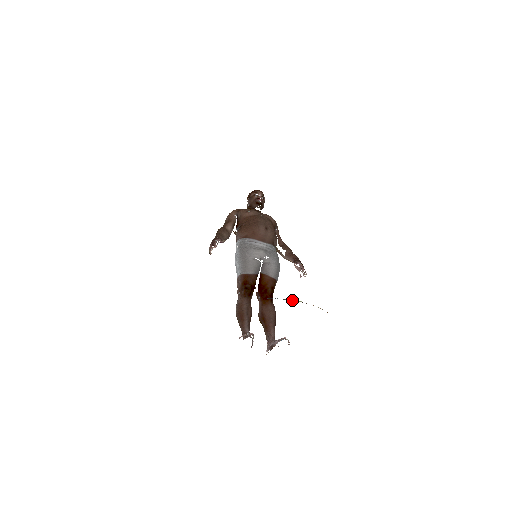
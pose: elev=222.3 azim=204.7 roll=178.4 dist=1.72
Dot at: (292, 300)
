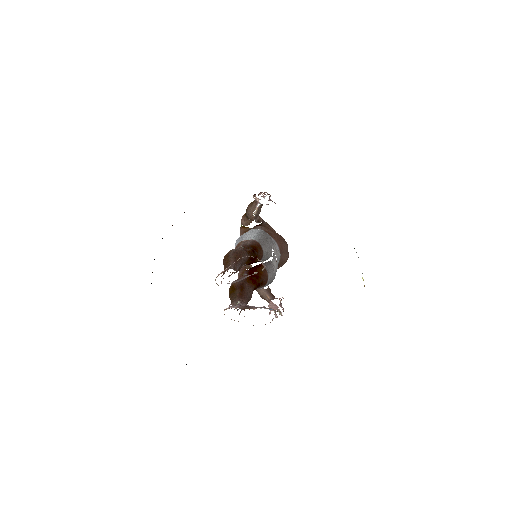
Dot at: occluded
